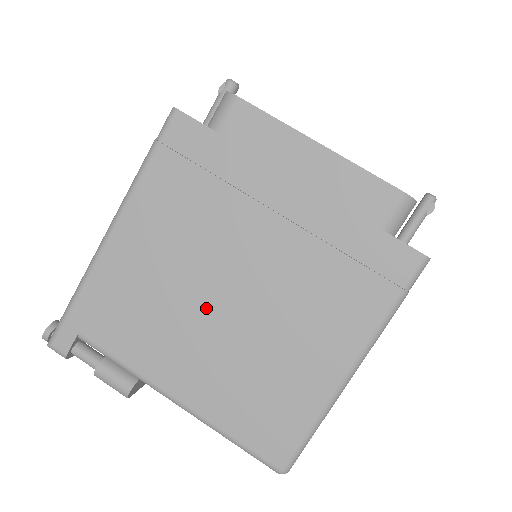
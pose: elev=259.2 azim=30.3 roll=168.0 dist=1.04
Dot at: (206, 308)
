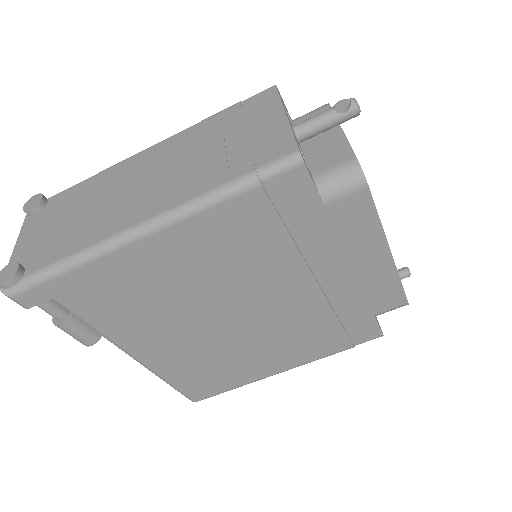
Dot at: (207, 318)
